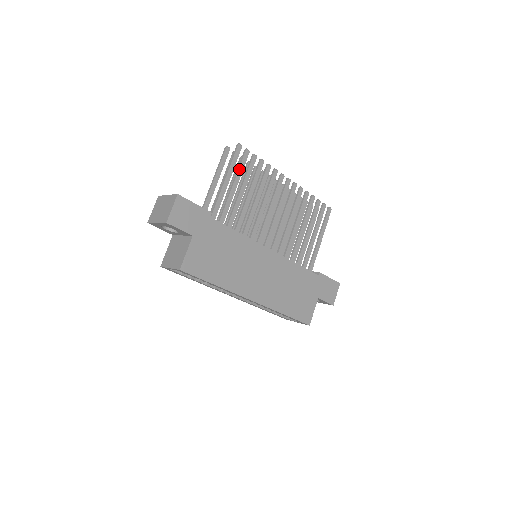
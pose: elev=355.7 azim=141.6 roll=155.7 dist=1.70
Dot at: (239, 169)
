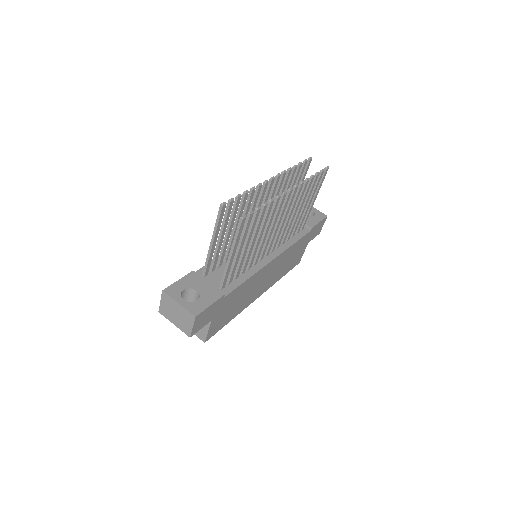
Dot at: (244, 235)
